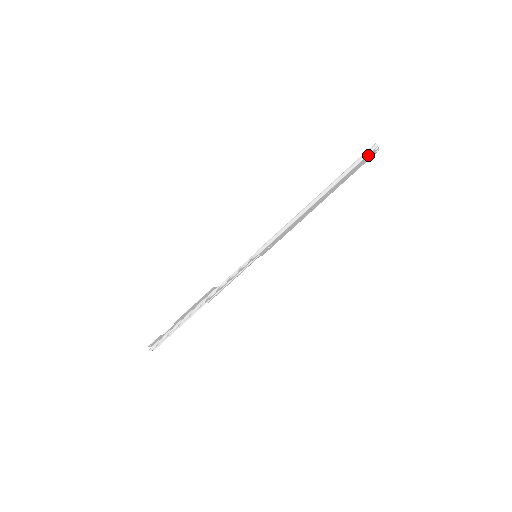
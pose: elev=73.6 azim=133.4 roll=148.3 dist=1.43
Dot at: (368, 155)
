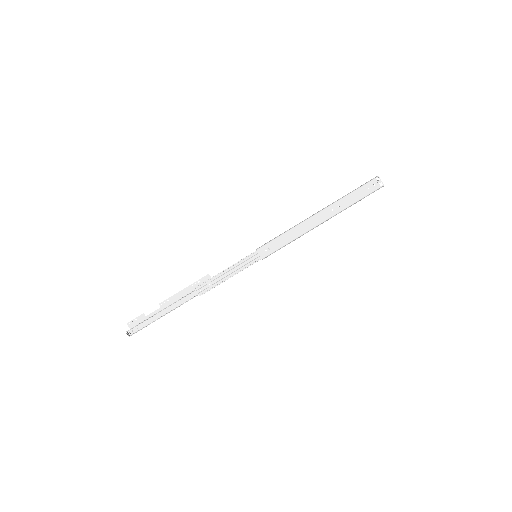
Dot at: (370, 183)
